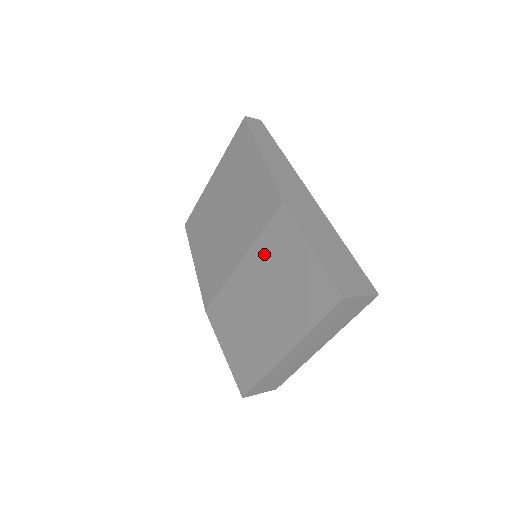
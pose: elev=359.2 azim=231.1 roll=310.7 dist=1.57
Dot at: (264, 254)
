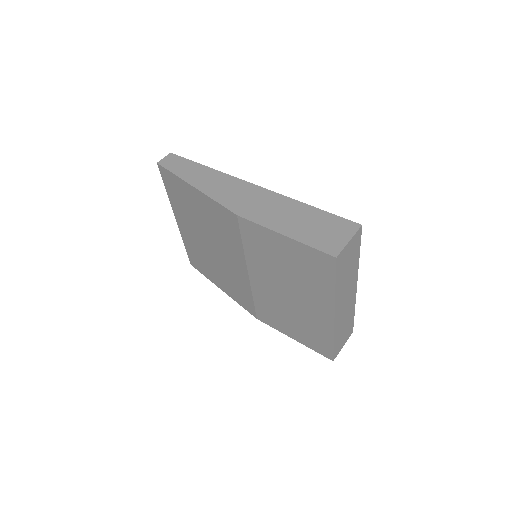
Dot at: (258, 259)
